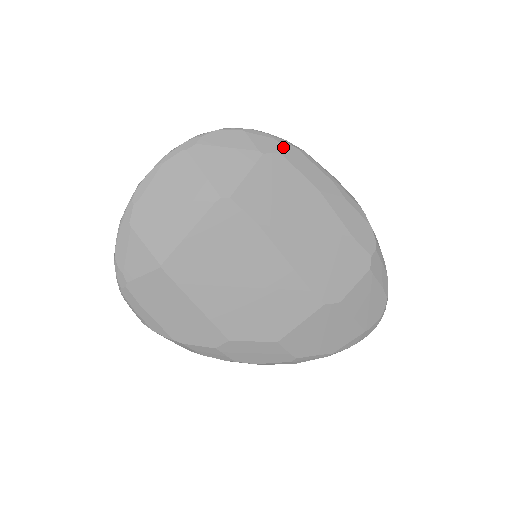
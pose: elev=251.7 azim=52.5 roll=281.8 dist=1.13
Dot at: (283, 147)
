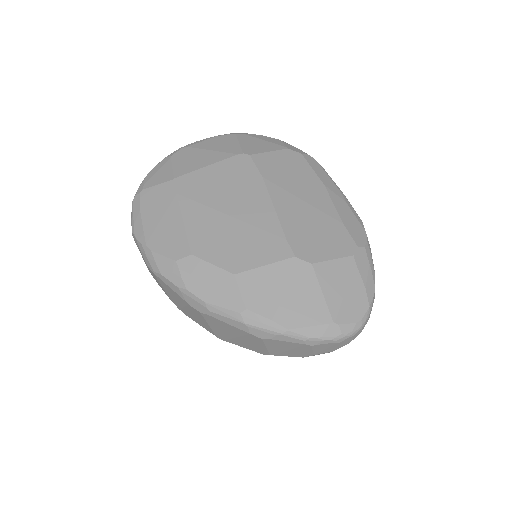
Dot at: (306, 154)
